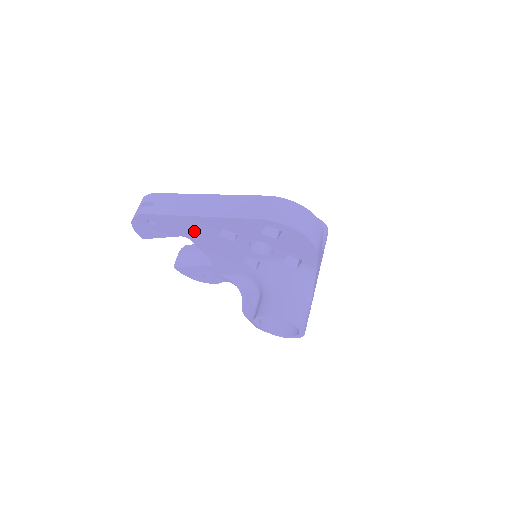
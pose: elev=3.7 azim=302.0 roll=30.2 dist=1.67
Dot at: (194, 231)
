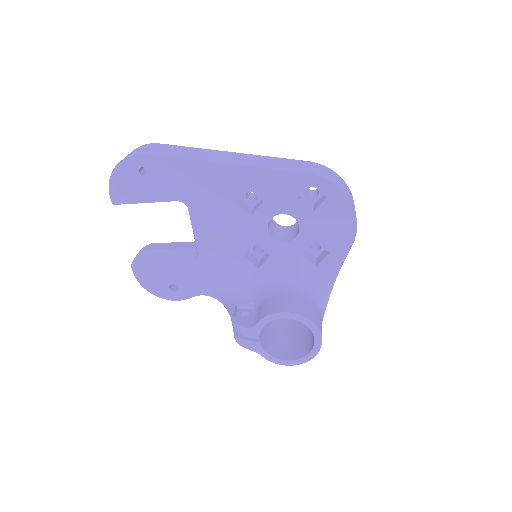
Dot at: (203, 192)
